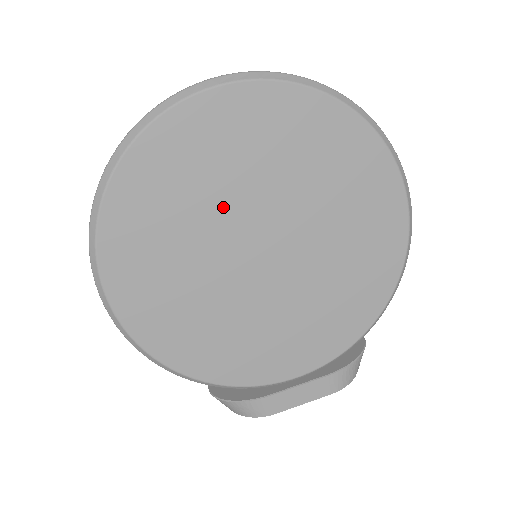
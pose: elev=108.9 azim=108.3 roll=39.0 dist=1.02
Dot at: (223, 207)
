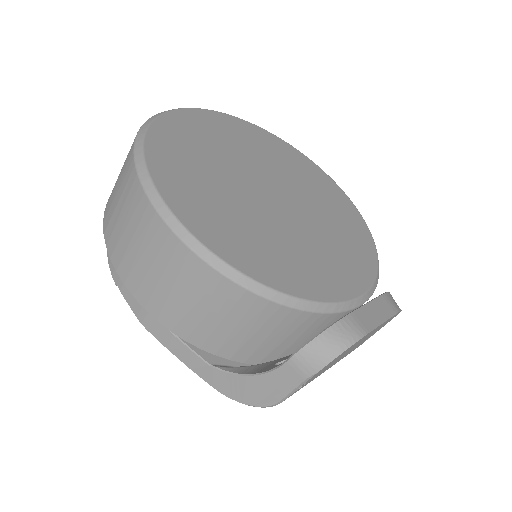
Dot at: (231, 163)
